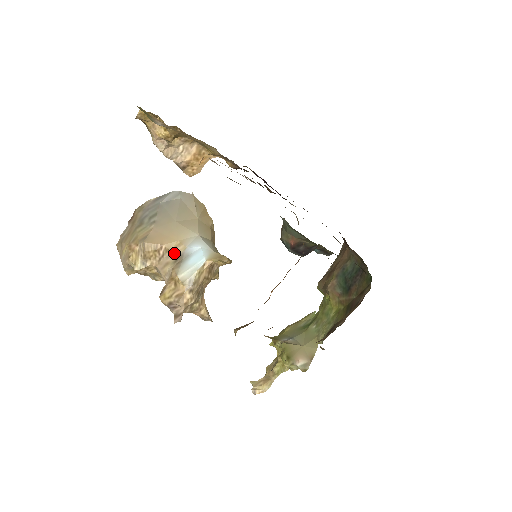
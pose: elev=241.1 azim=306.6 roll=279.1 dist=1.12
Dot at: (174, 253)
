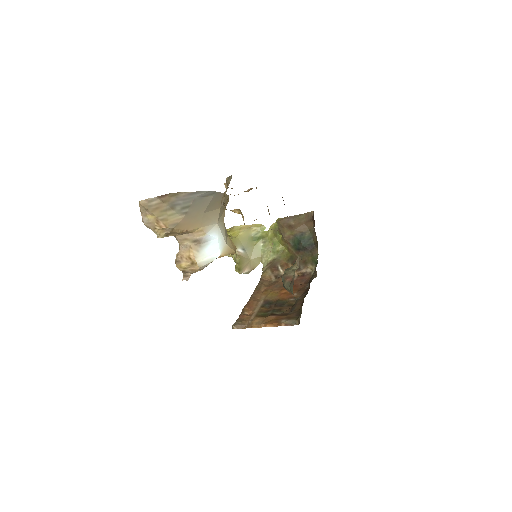
Dot at: (195, 236)
